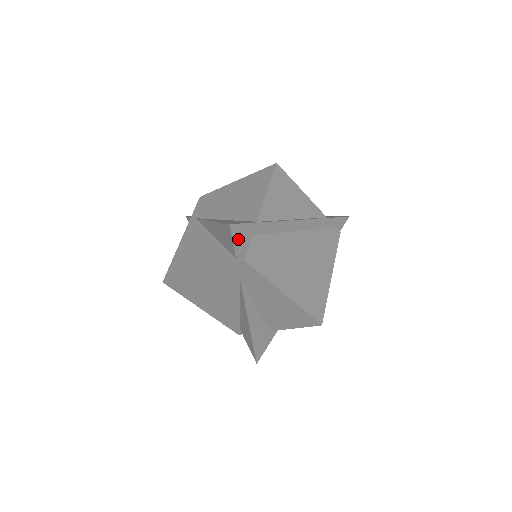
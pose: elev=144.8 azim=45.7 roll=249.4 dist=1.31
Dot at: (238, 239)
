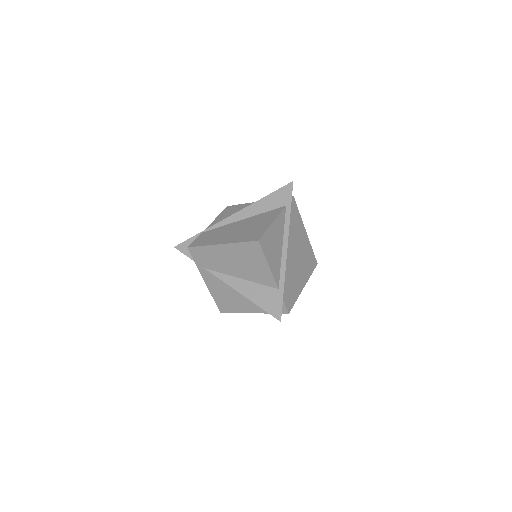
Dot at: occluded
